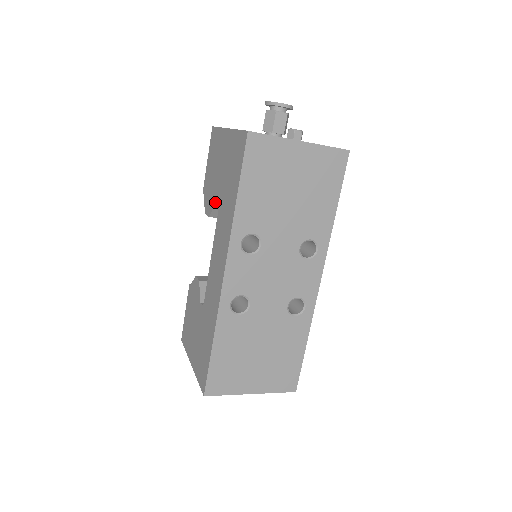
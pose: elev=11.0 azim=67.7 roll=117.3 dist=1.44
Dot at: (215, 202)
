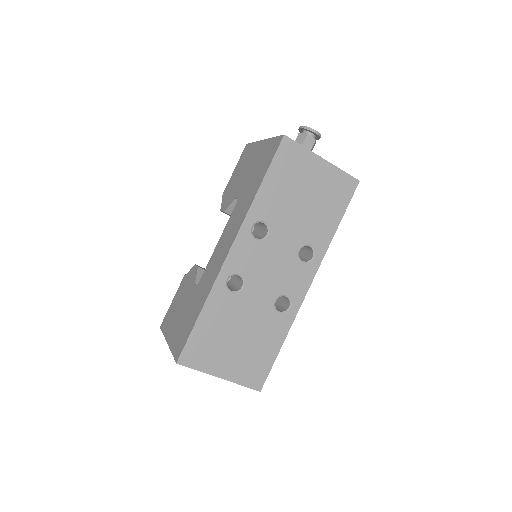
Dot at: (235, 197)
